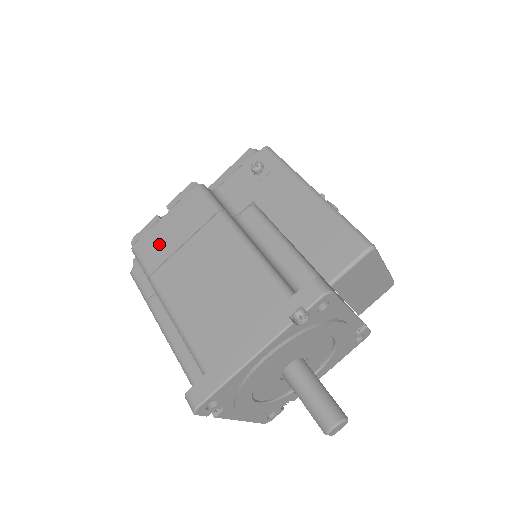
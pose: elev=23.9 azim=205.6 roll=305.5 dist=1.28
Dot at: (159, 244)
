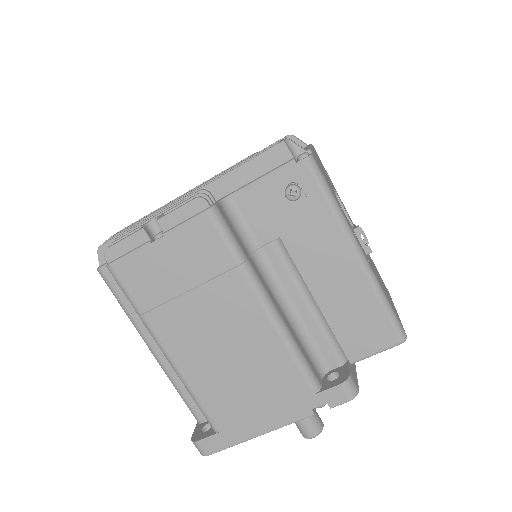
Dot at: (152, 279)
